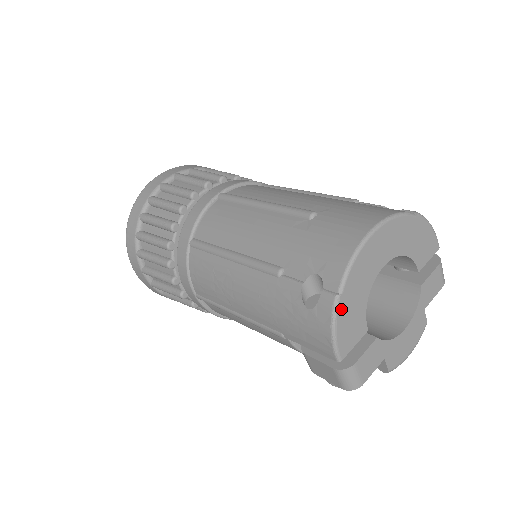
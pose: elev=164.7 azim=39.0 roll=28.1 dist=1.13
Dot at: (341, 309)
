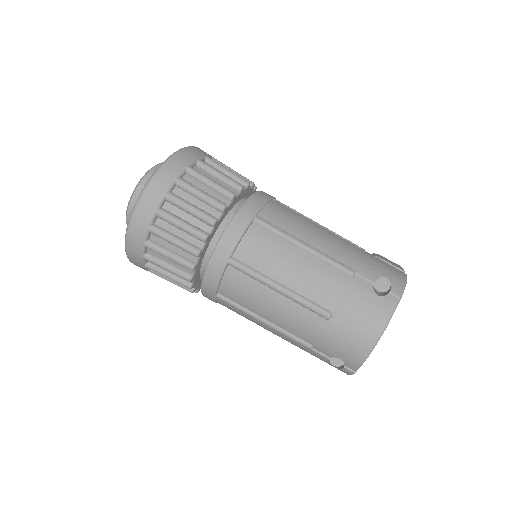
Dot at: occluded
